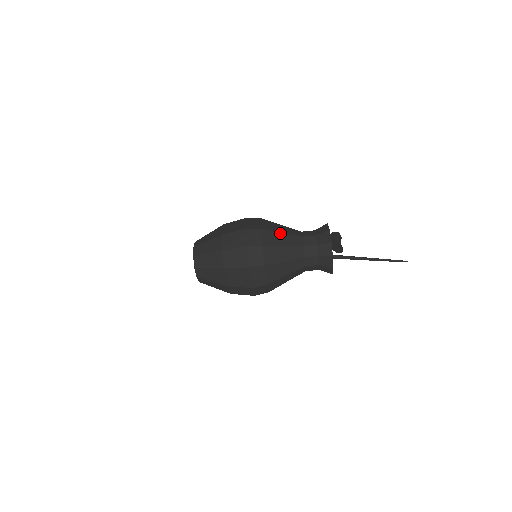
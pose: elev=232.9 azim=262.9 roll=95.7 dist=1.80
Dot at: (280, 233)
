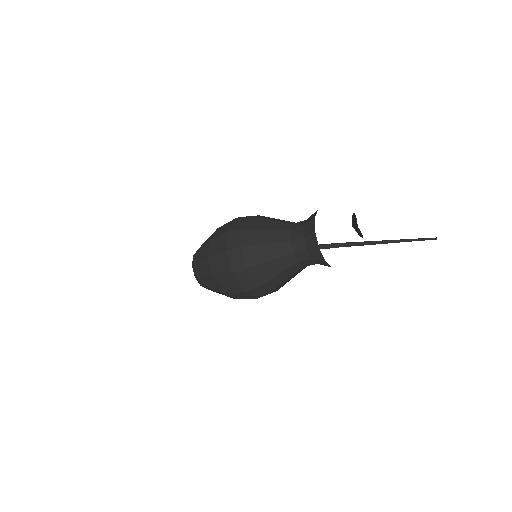
Dot at: (264, 230)
